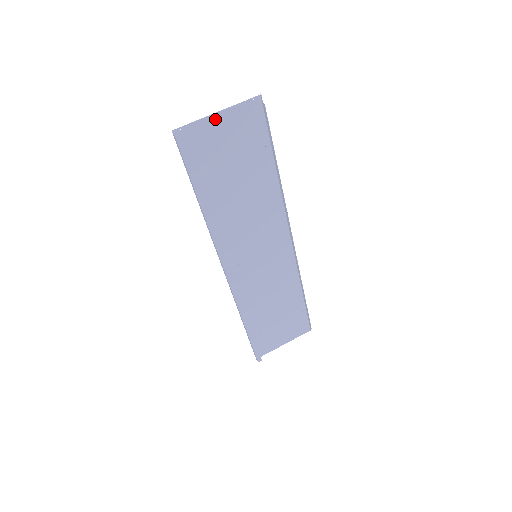
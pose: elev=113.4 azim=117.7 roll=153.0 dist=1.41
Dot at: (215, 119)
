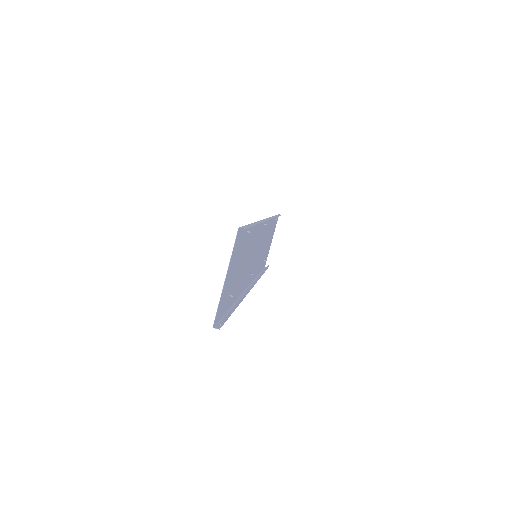
Dot at: (225, 281)
